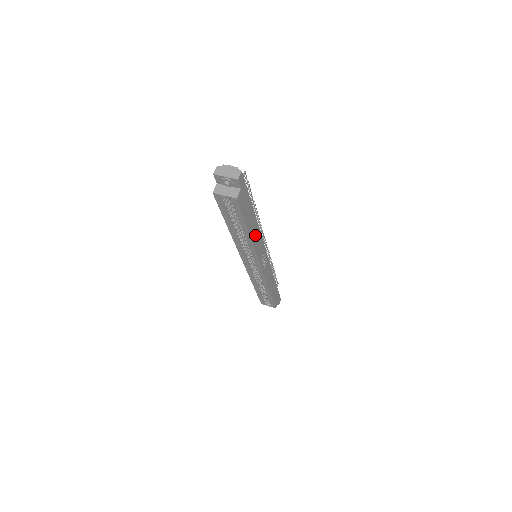
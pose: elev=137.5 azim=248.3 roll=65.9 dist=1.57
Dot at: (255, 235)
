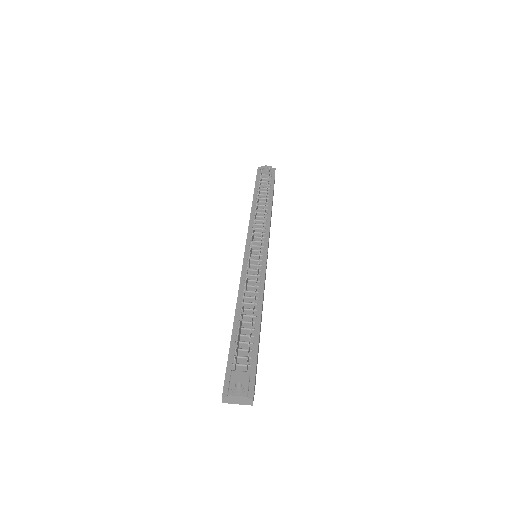
Dot at: (262, 308)
